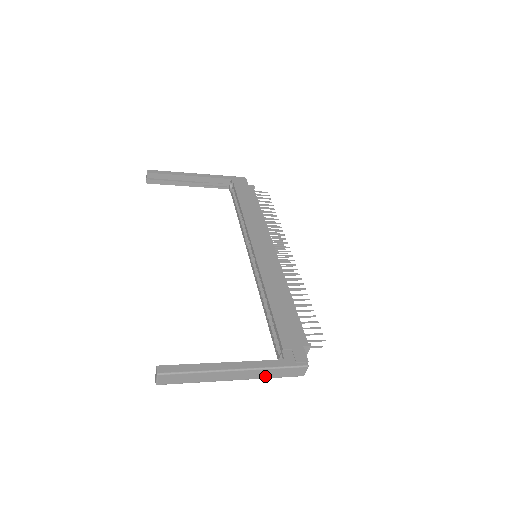
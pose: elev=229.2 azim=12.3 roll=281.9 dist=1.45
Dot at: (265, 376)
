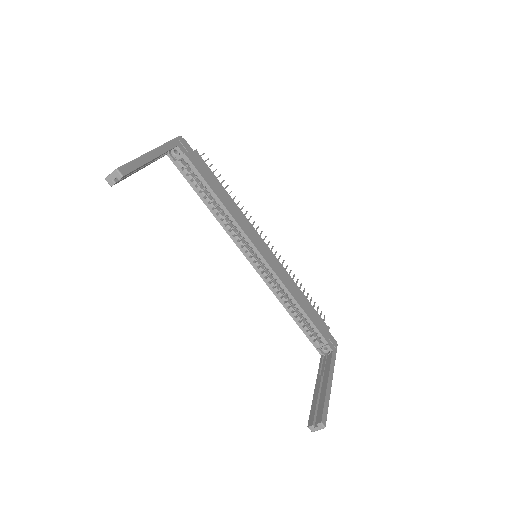
Dot at: occluded
